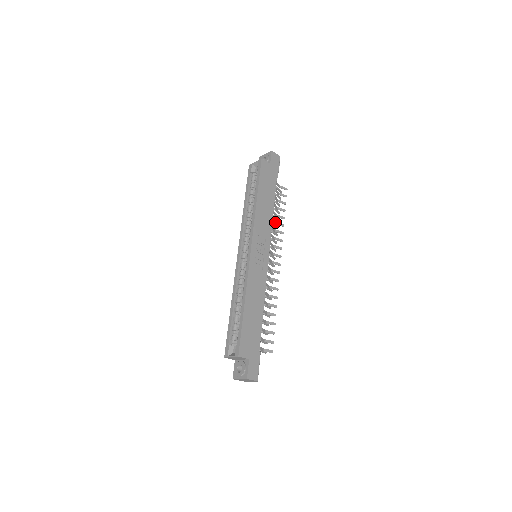
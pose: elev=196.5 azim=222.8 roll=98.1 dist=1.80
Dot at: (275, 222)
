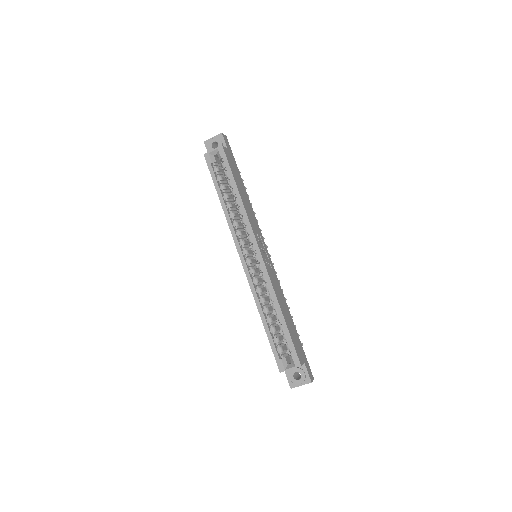
Dot at: occluded
